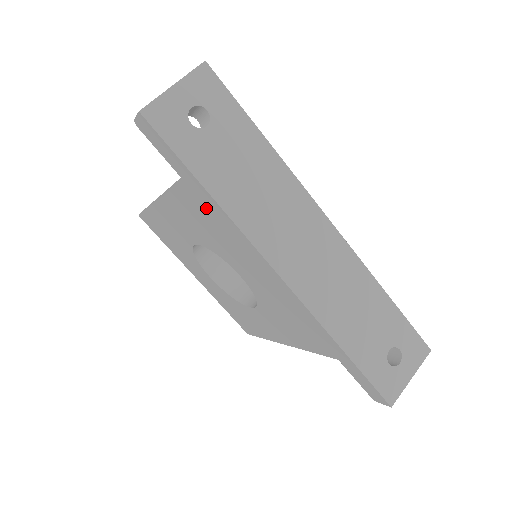
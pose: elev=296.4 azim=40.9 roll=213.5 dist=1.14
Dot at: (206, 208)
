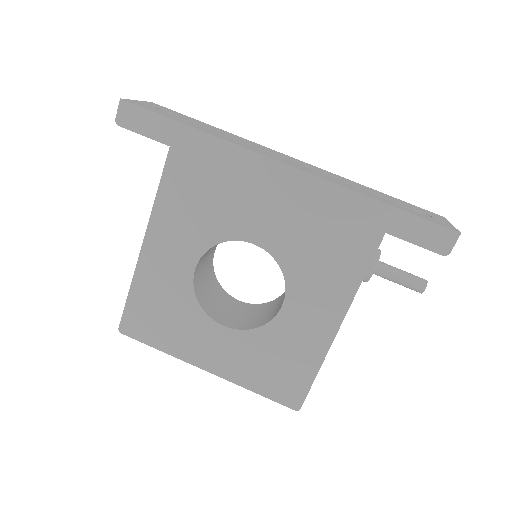
Dot at: (197, 160)
